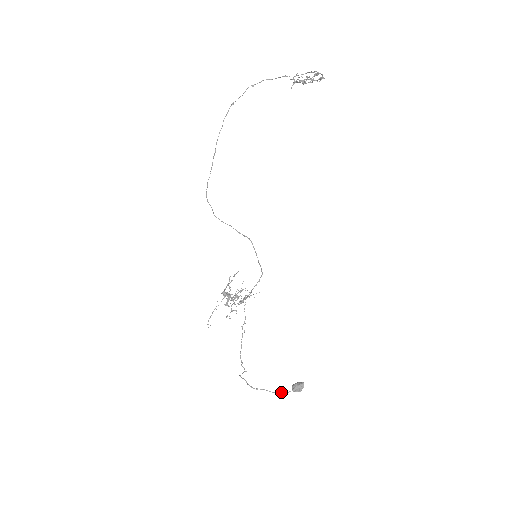
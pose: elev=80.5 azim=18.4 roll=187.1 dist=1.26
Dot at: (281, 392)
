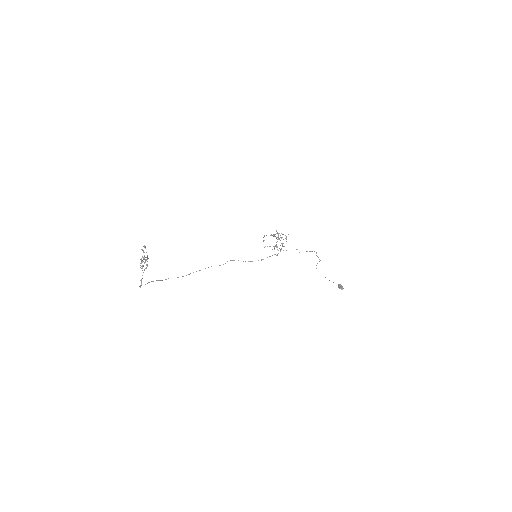
Dot at: occluded
